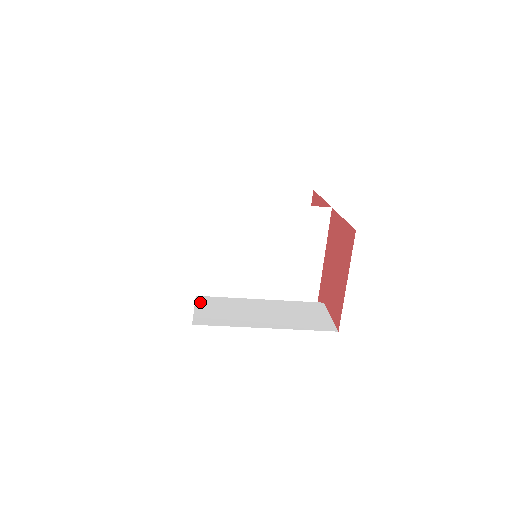
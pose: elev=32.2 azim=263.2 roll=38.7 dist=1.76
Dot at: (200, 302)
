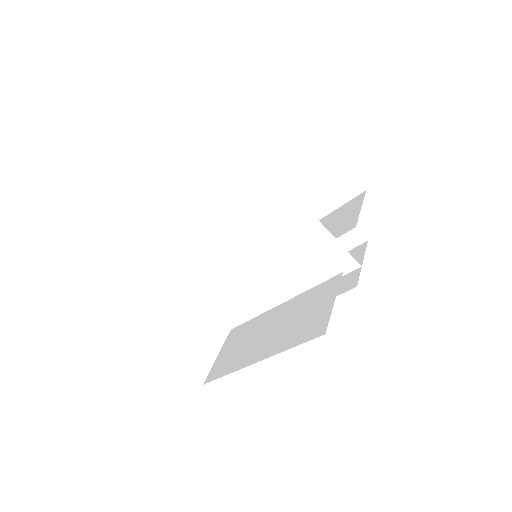
Dot at: (228, 340)
